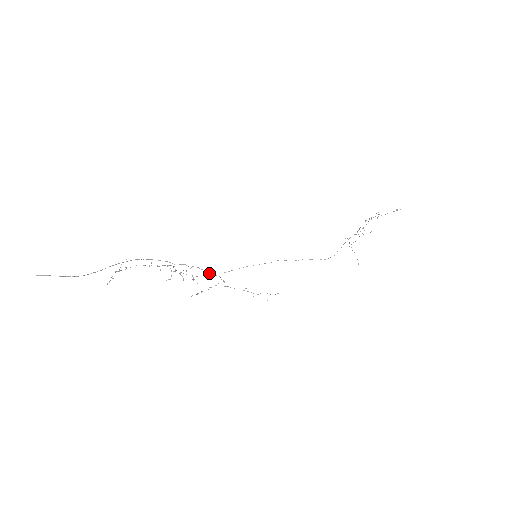
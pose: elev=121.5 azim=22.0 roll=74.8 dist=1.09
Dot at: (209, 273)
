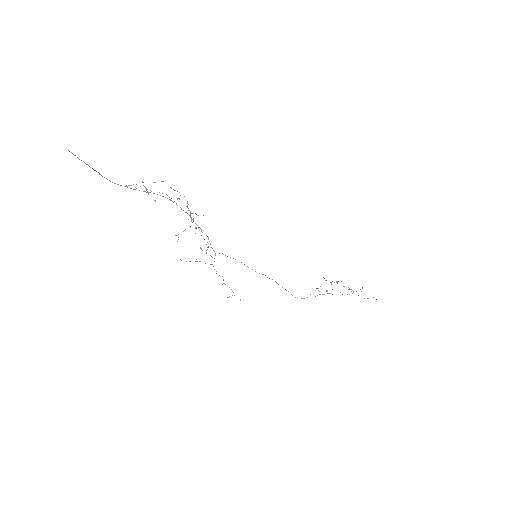
Dot at: occluded
